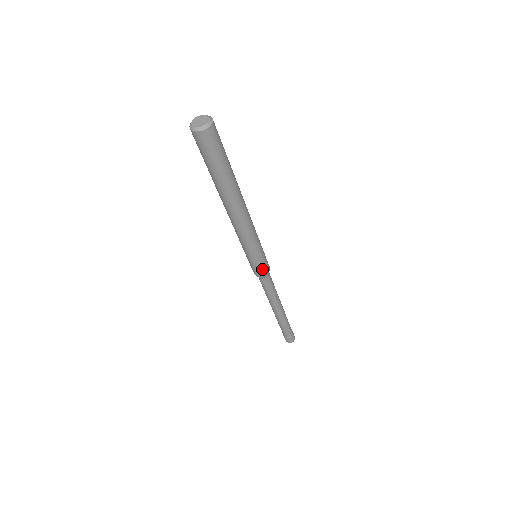
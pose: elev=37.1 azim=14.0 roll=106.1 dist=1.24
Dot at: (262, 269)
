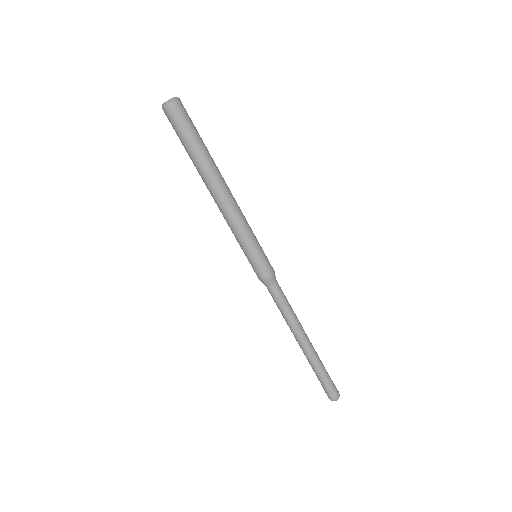
Dot at: (266, 267)
